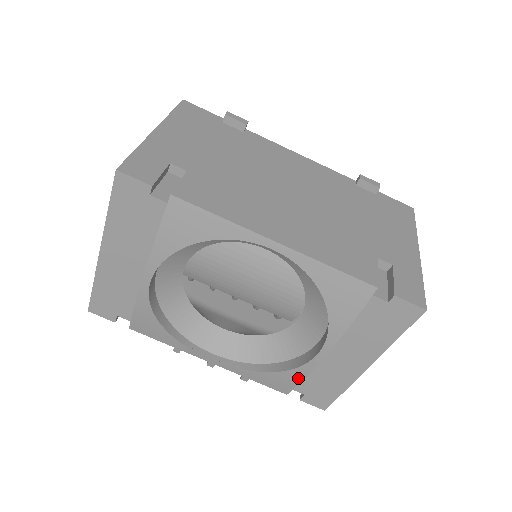
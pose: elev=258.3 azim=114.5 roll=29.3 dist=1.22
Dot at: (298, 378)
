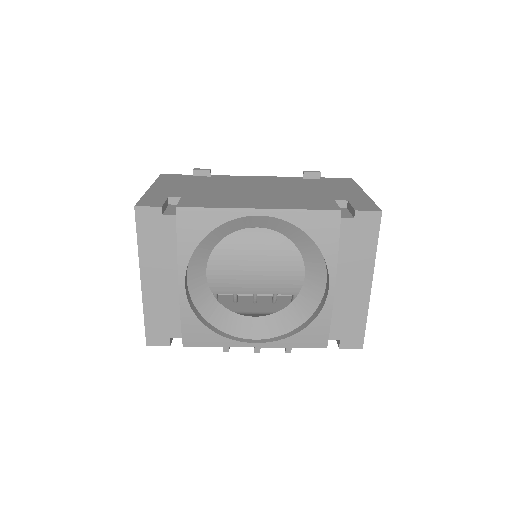
Dot at: (326, 322)
